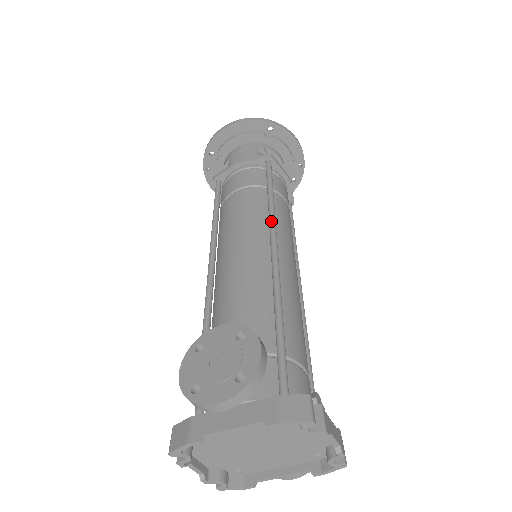
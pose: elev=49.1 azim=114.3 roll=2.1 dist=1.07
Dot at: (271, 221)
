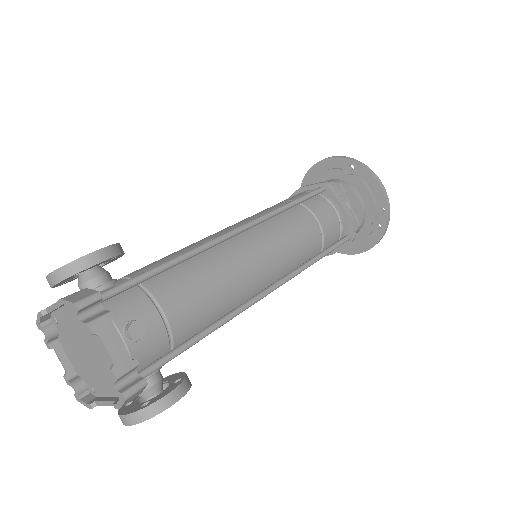
Dot at: (259, 216)
